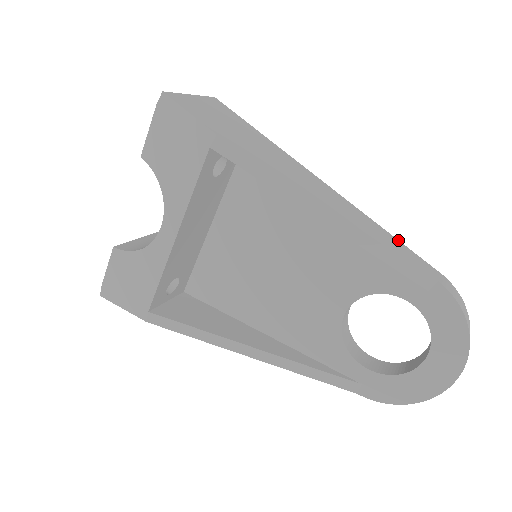
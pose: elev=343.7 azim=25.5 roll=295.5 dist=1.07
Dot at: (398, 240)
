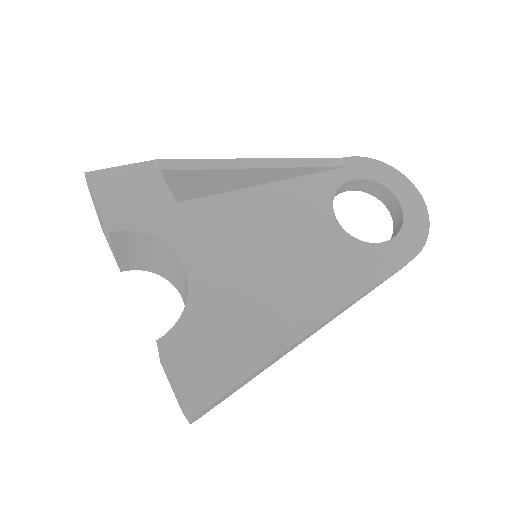
Dot at: occluded
